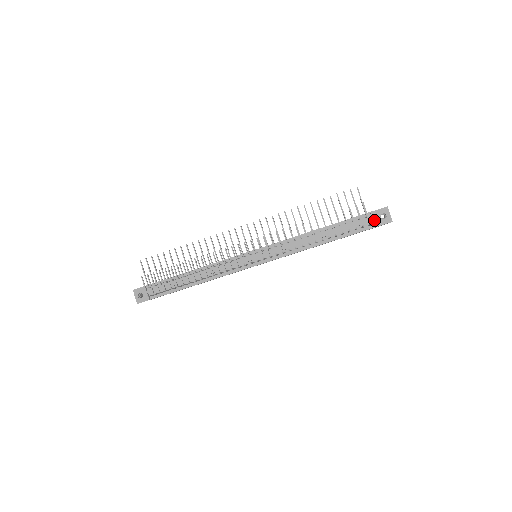
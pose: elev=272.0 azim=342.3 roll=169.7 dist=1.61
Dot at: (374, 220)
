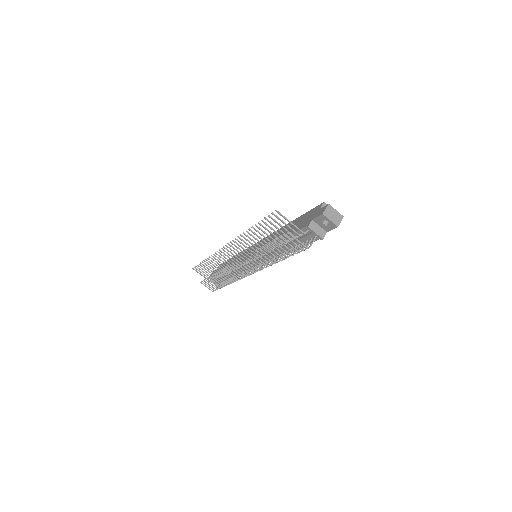
Dot at: (315, 234)
